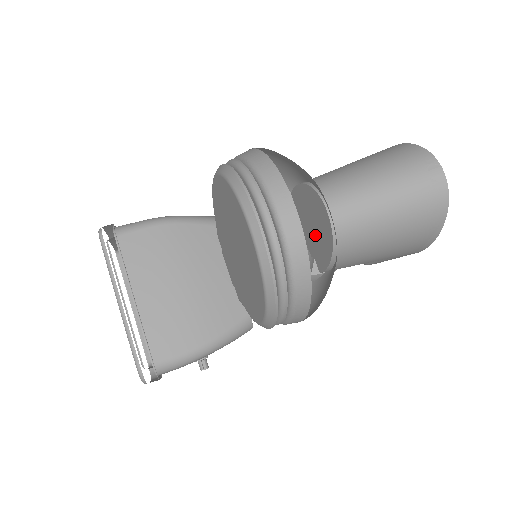
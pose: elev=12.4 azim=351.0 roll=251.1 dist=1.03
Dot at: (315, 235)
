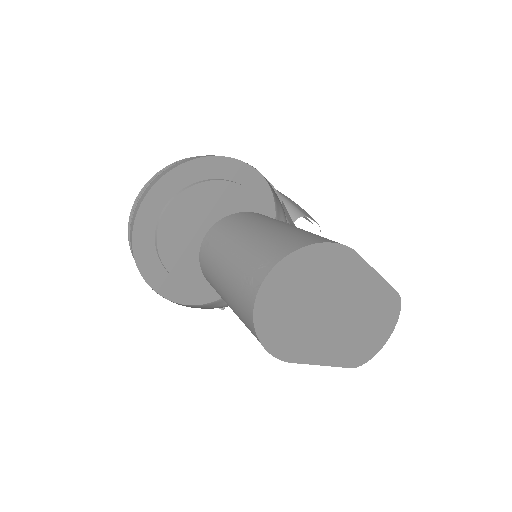
Dot at: occluded
